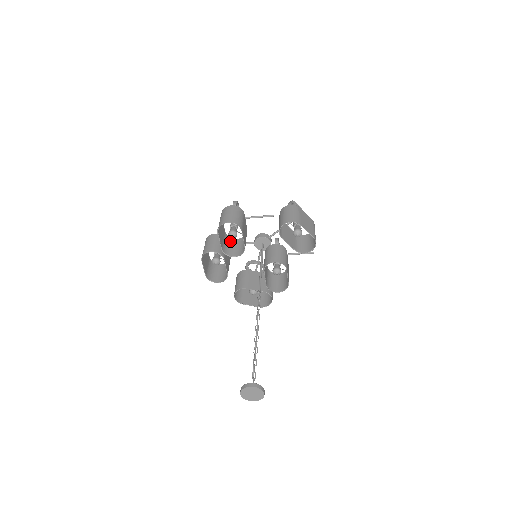
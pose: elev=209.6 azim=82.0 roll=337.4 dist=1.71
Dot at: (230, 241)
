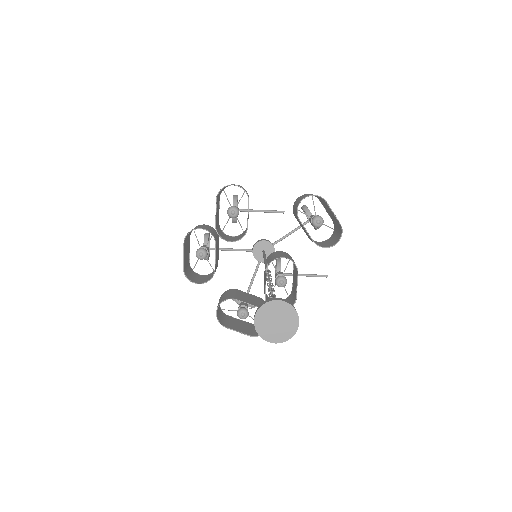
Dot at: (224, 234)
